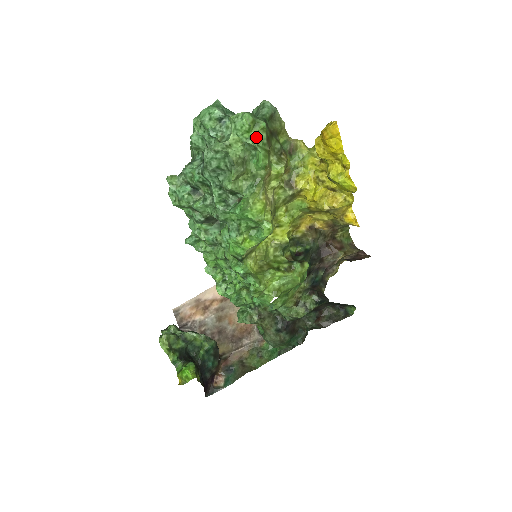
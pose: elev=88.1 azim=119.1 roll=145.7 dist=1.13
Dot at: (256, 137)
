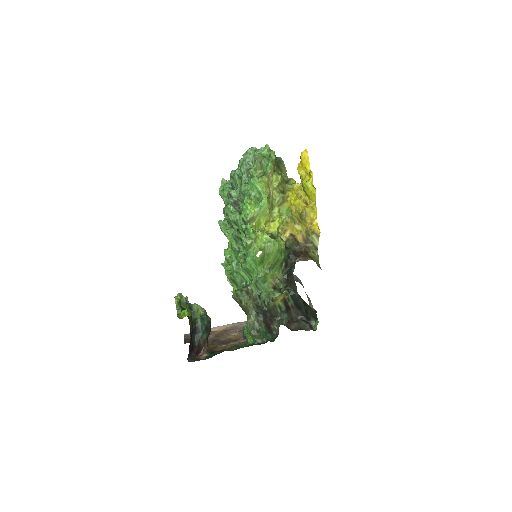
Dot at: (270, 155)
